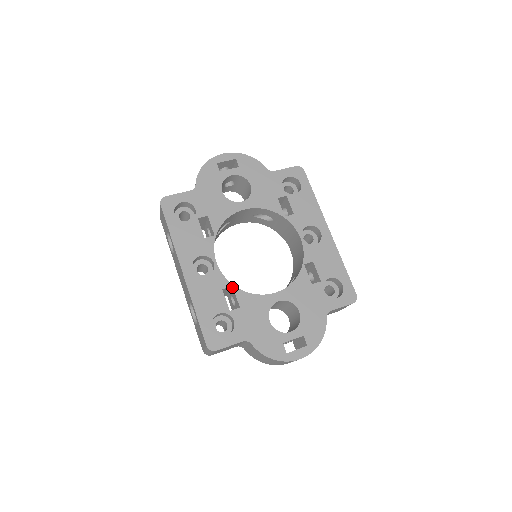
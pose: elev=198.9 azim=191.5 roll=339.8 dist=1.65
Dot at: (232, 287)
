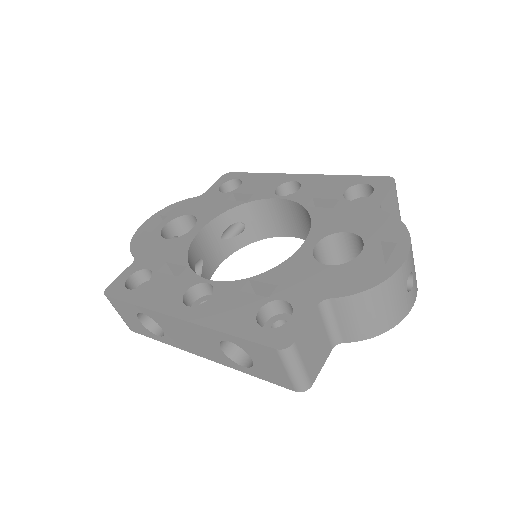
Dot at: (250, 282)
